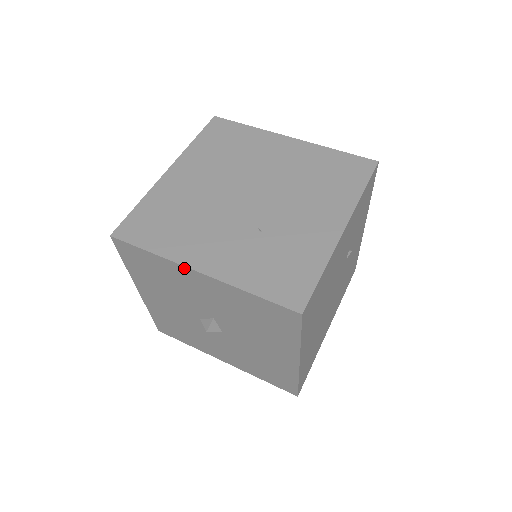
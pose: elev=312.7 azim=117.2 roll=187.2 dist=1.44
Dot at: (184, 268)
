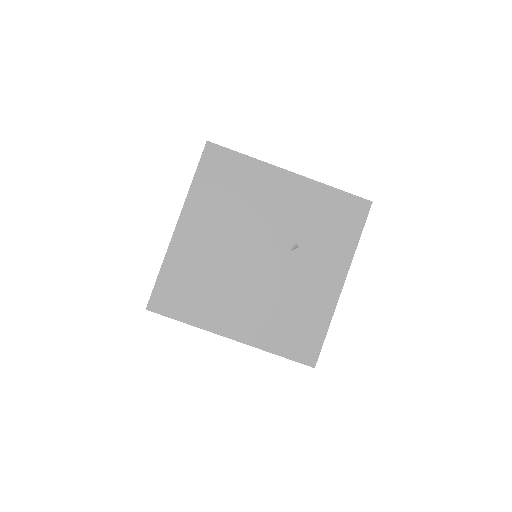
Dot at: occluded
